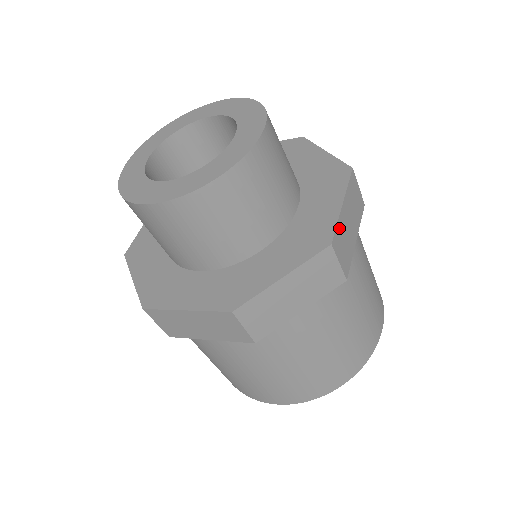
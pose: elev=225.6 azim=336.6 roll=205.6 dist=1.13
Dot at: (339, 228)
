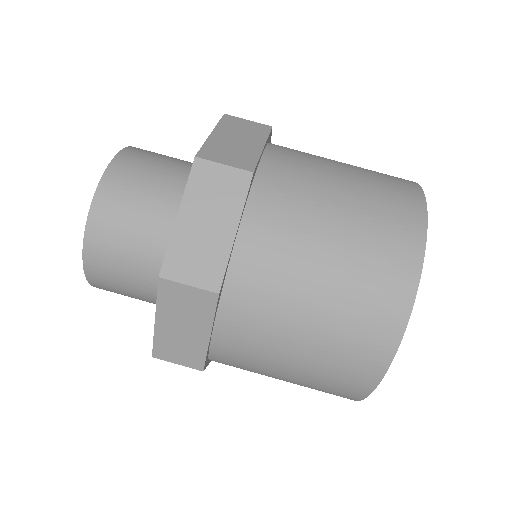
Dot at: occluded
